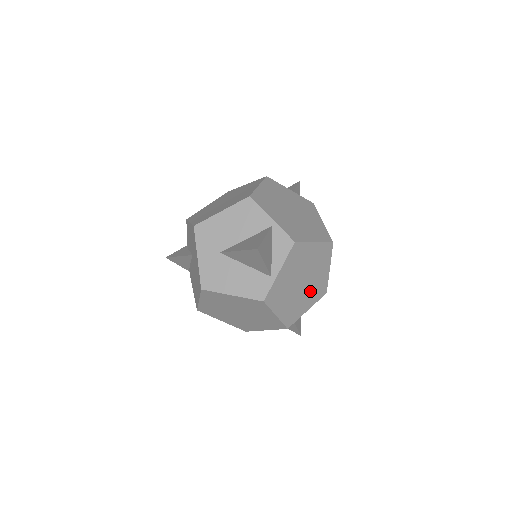
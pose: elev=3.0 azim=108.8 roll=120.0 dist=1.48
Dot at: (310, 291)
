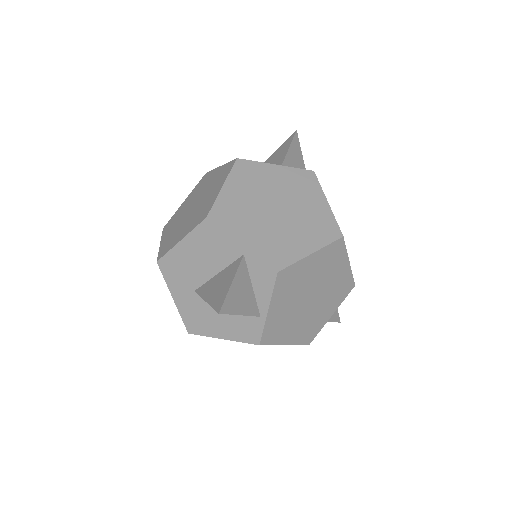
Dot at: (327, 298)
